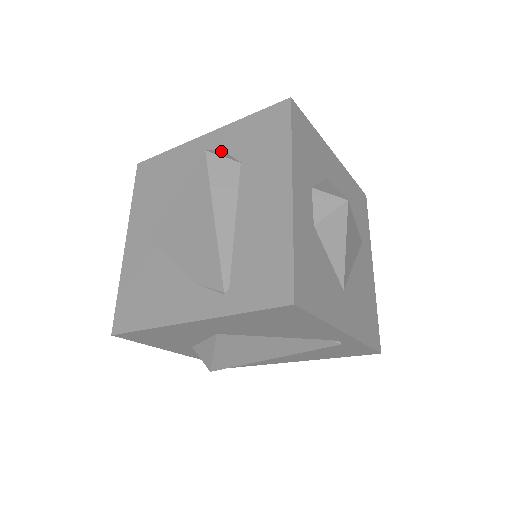
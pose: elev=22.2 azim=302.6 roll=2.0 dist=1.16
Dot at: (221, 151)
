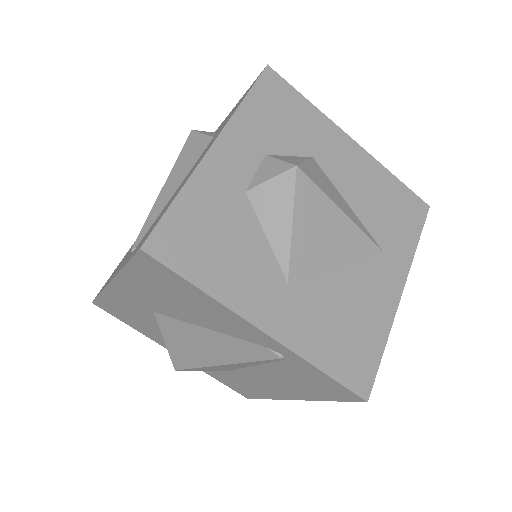
Dot at: (211, 132)
